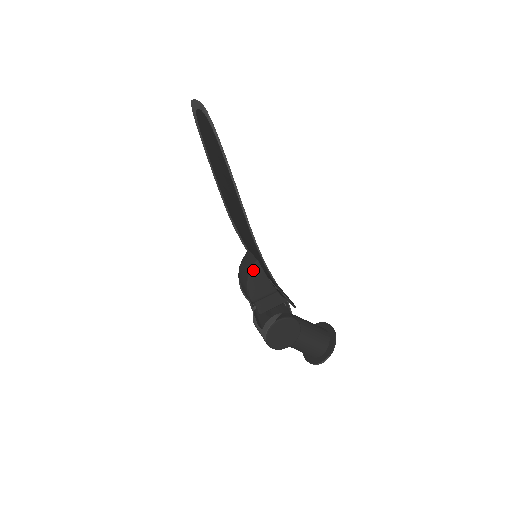
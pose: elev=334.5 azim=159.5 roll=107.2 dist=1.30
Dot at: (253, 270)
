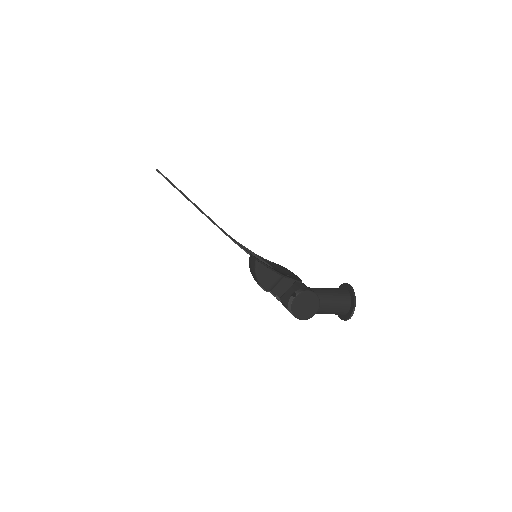
Dot at: (256, 267)
